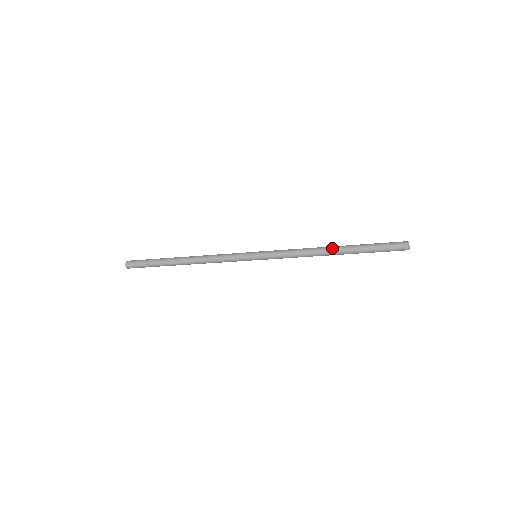
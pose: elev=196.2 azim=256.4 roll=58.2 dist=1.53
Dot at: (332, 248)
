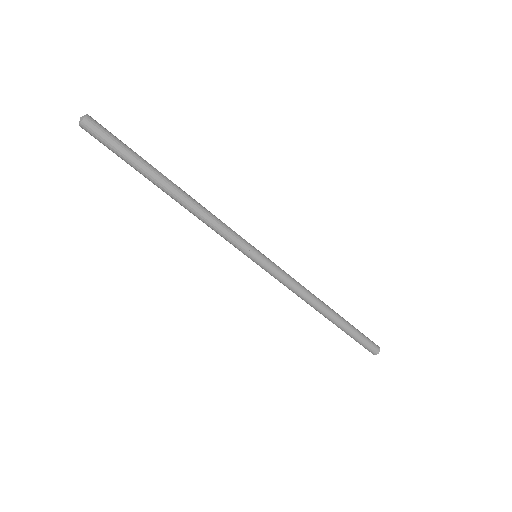
Dot at: (328, 309)
